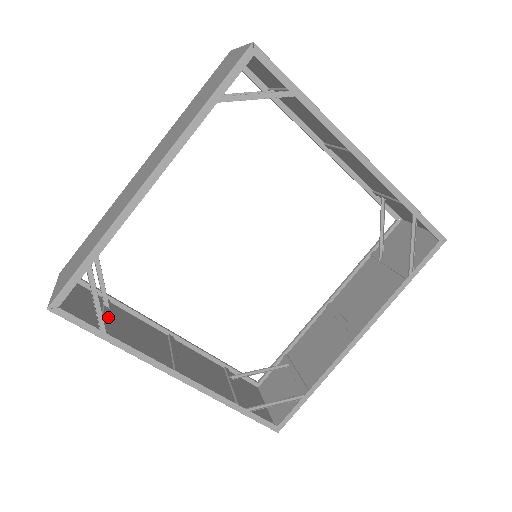
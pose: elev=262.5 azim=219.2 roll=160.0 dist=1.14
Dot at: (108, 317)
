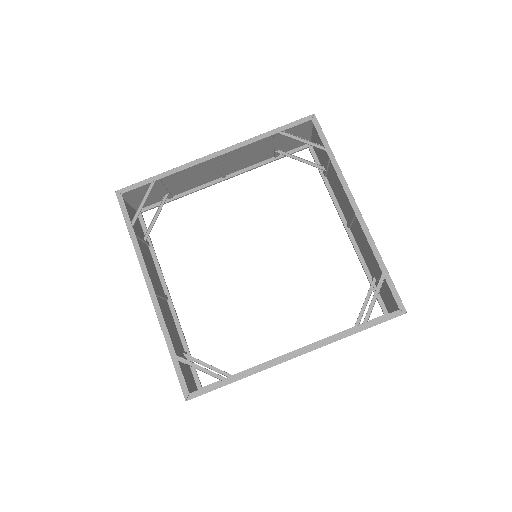
Dot at: (141, 238)
